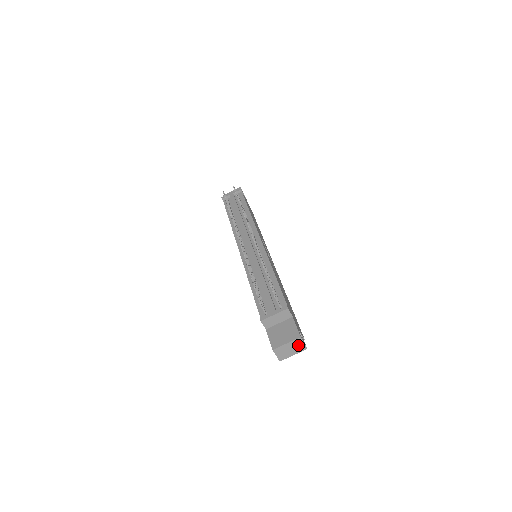
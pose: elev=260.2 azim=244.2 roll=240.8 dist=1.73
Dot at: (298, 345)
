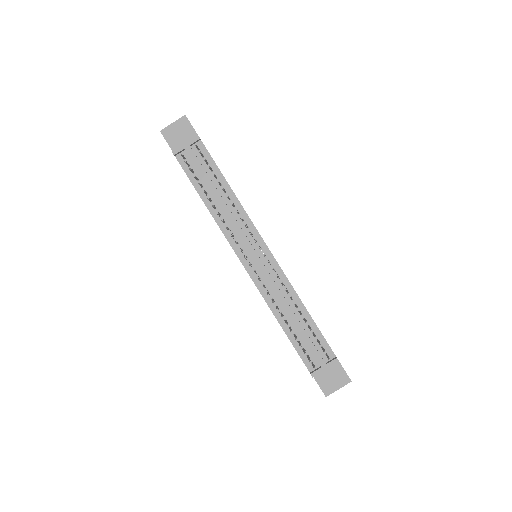
Dot at: occluded
